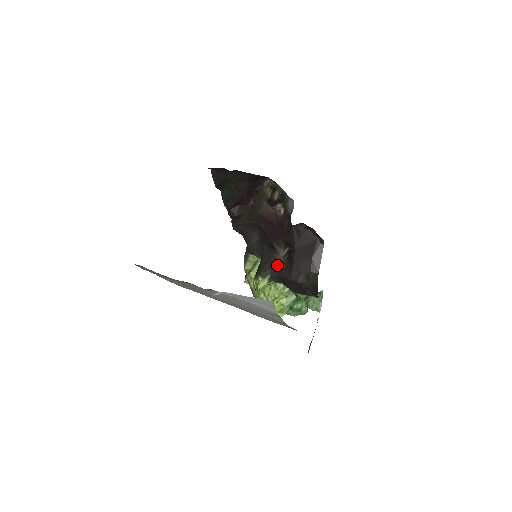
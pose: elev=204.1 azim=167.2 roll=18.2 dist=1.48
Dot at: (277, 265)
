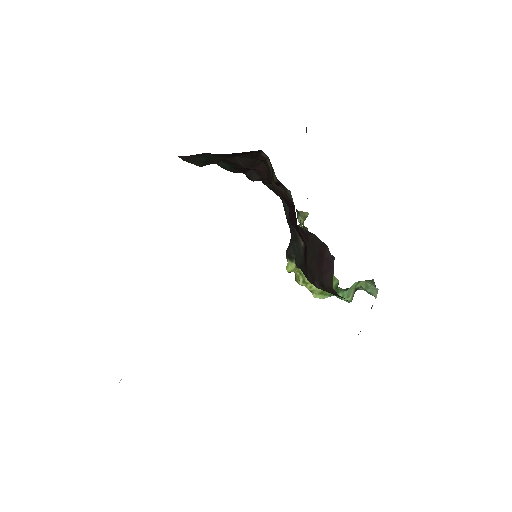
Dot at: (299, 254)
